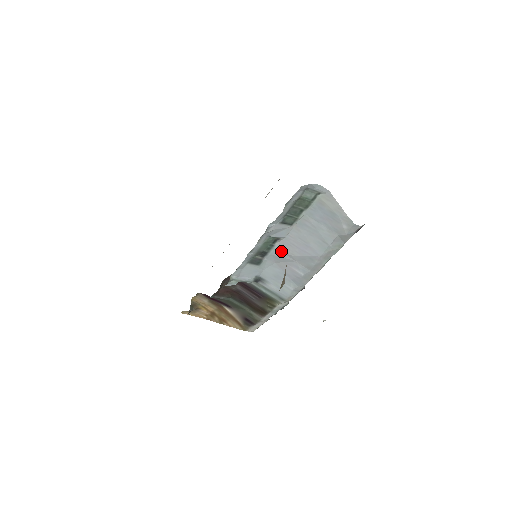
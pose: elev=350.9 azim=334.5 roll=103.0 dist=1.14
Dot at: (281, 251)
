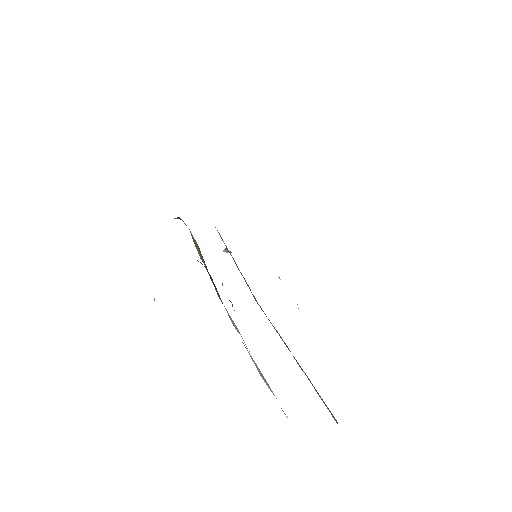
Dot at: (242, 342)
